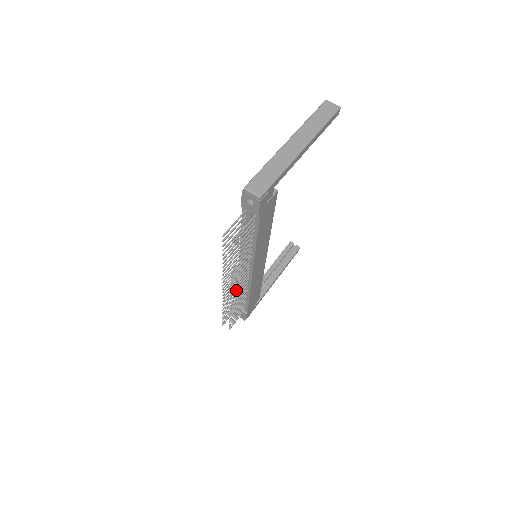
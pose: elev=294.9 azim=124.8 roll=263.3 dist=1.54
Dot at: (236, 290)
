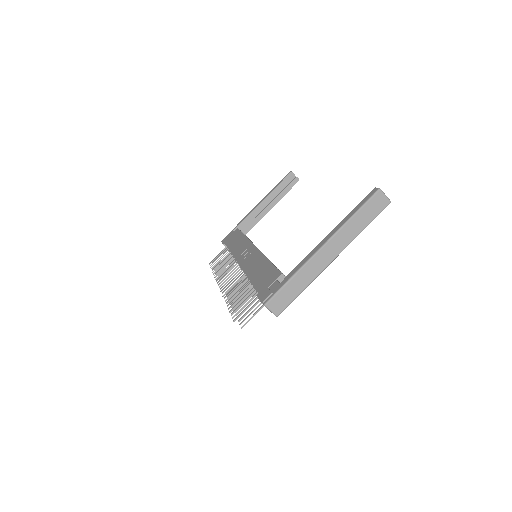
Dot at: occluded
